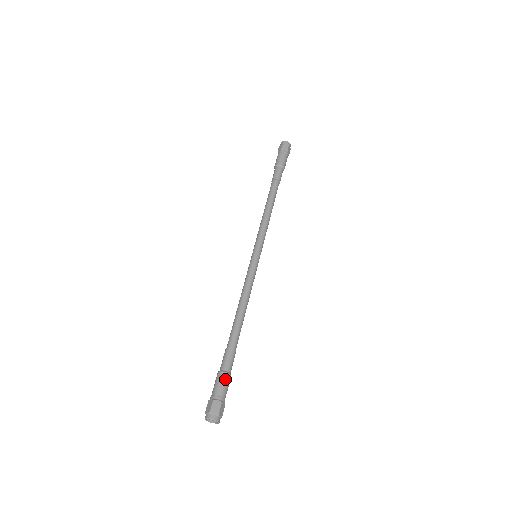
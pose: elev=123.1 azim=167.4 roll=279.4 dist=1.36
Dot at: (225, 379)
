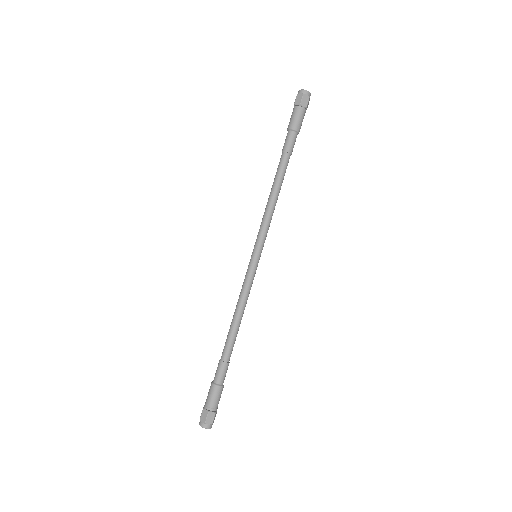
Dot at: (219, 392)
